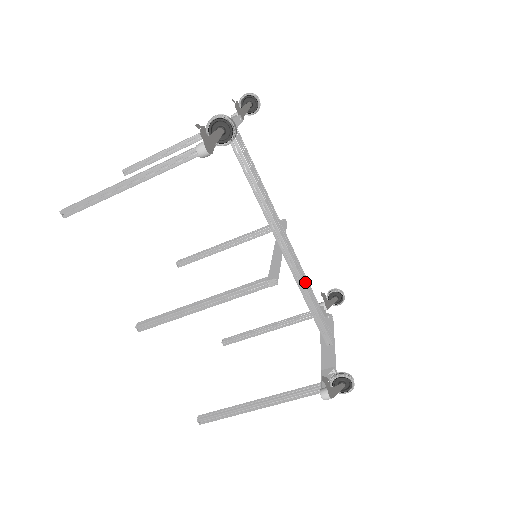
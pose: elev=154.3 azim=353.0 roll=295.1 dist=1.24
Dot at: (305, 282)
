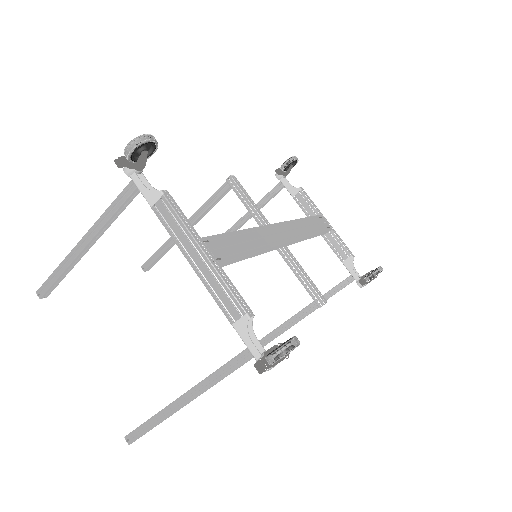
Dot at: (304, 231)
